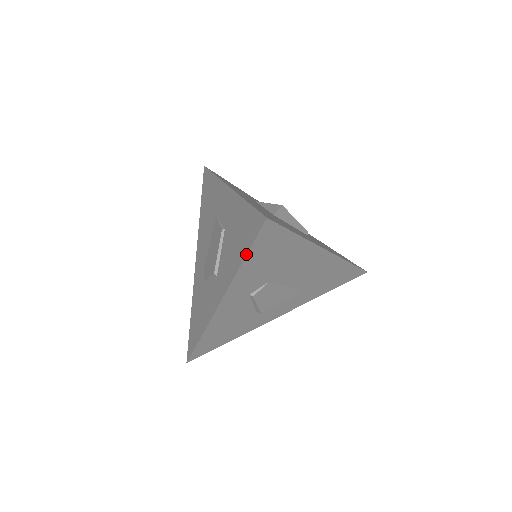
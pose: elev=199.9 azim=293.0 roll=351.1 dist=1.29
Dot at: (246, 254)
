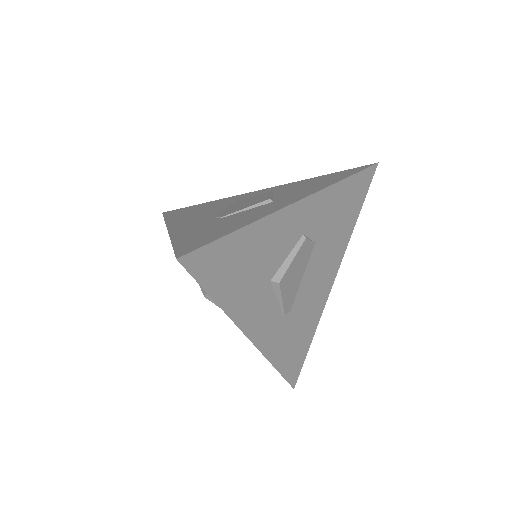
Dot at: (352, 174)
